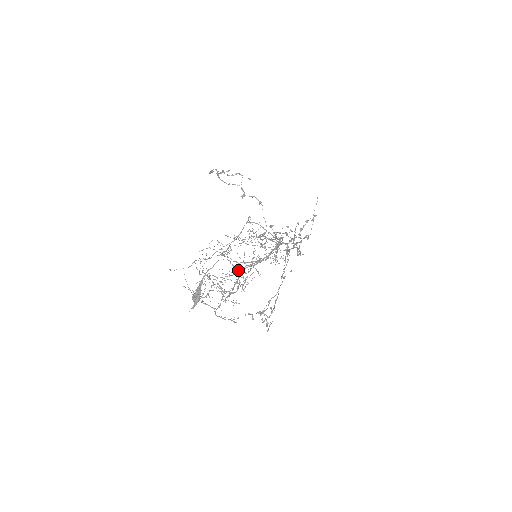
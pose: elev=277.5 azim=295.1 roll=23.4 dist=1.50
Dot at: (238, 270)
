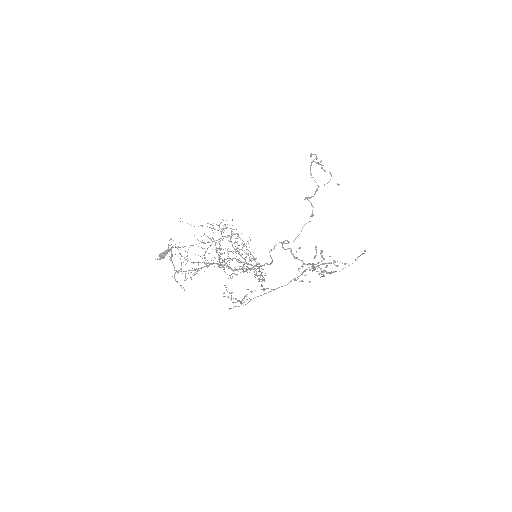
Dot at: (202, 262)
